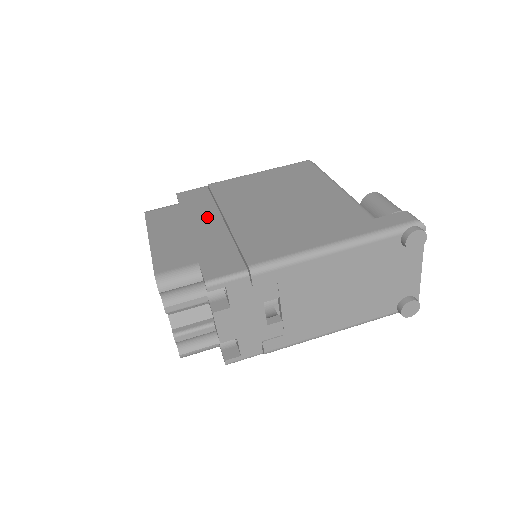
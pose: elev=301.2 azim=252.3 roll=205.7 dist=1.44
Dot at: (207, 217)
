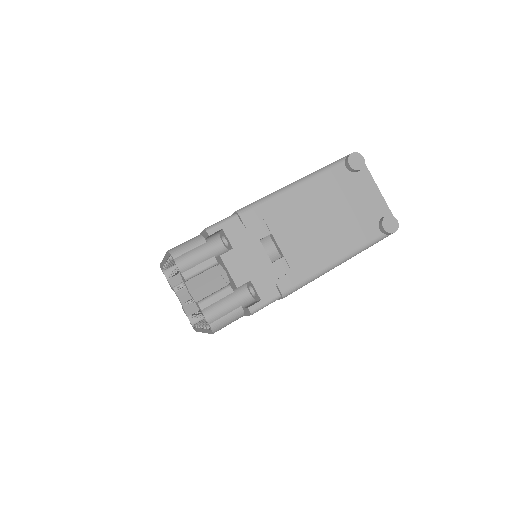
Dot at: occluded
